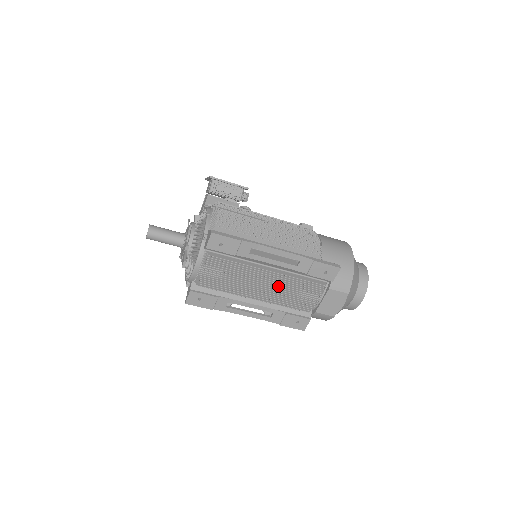
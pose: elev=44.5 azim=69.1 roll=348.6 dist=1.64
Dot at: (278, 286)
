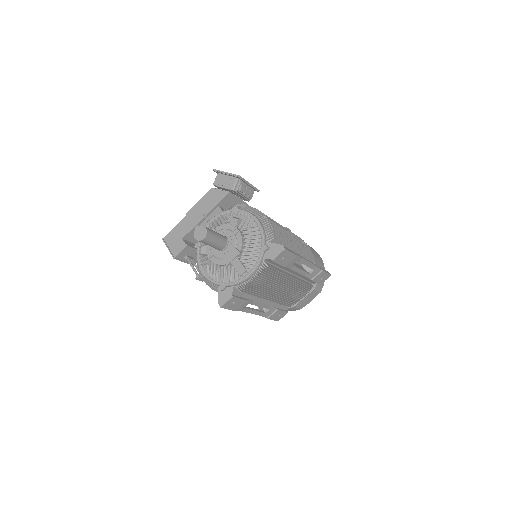
Dot at: (288, 289)
